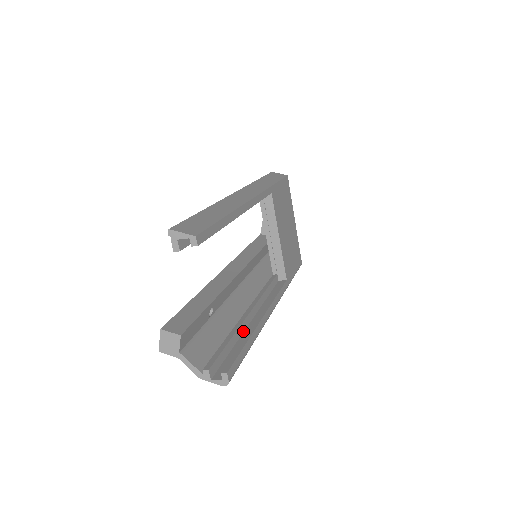
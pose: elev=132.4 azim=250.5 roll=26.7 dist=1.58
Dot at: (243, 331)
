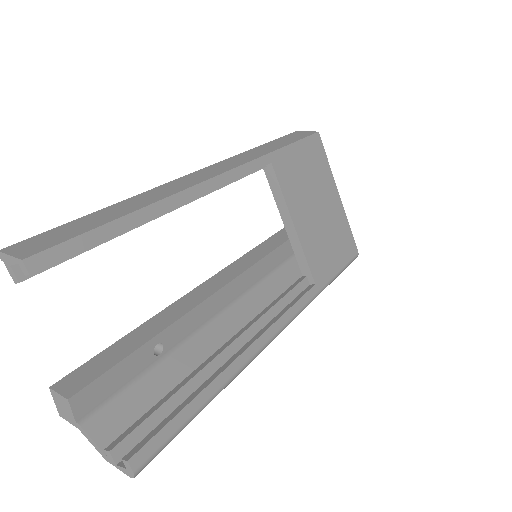
Dot at: (213, 373)
